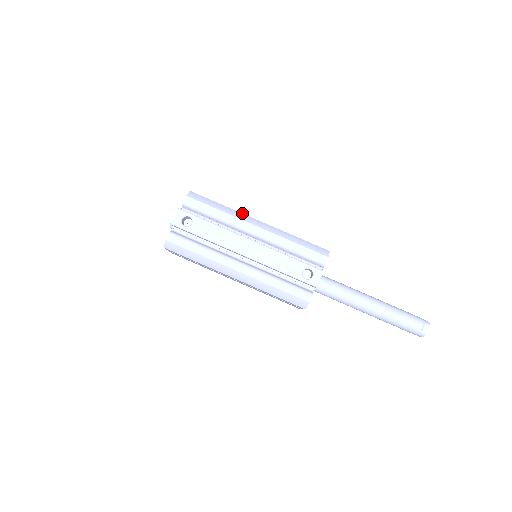
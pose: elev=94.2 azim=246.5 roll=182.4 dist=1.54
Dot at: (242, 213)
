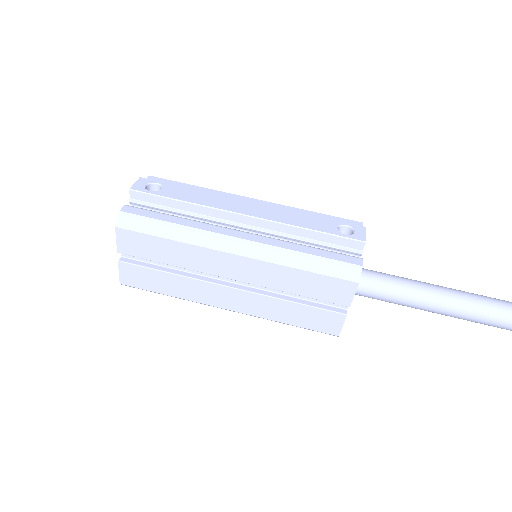
Dot at: occluded
